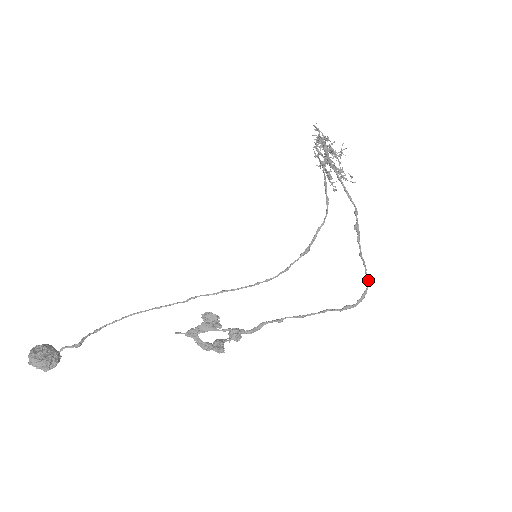
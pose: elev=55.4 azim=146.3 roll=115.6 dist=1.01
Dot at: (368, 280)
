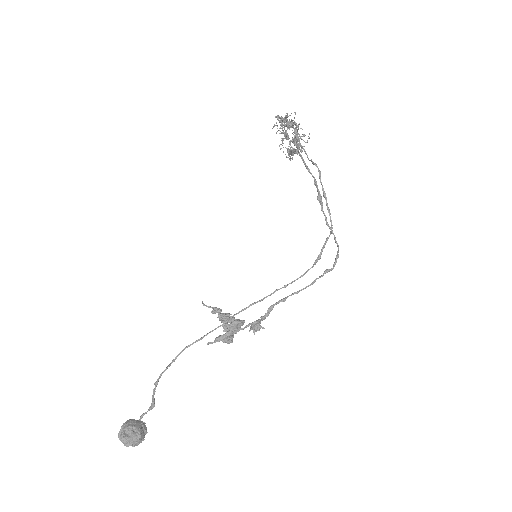
Dot at: (337, 245)
